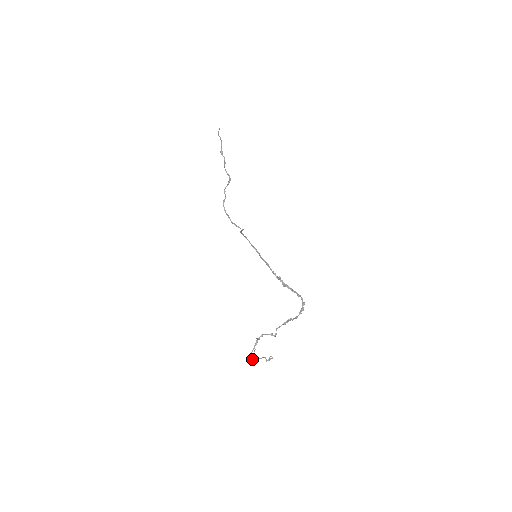
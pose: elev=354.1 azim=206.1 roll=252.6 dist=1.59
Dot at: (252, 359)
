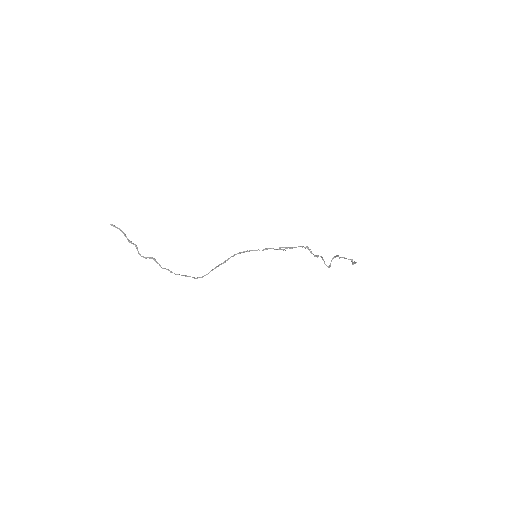
Dot at: occluded
